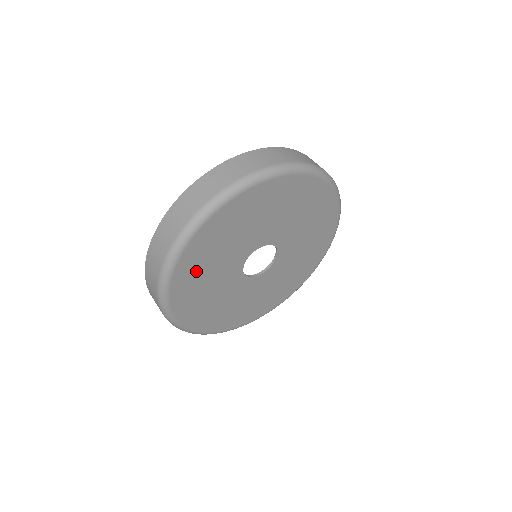
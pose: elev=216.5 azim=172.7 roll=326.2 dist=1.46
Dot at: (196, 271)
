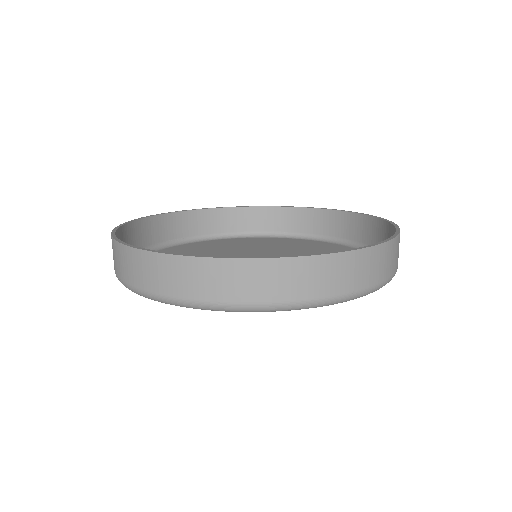
Dot at: occluded
